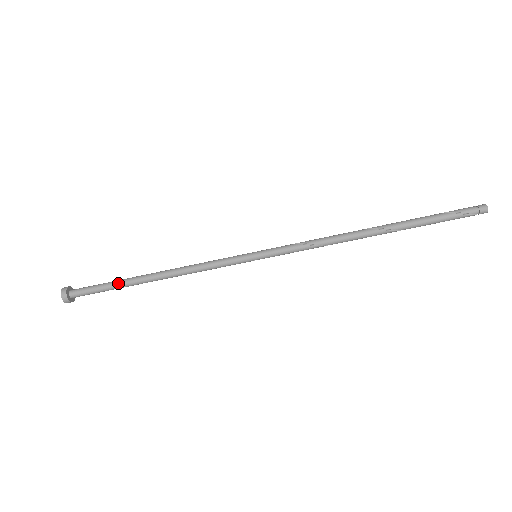
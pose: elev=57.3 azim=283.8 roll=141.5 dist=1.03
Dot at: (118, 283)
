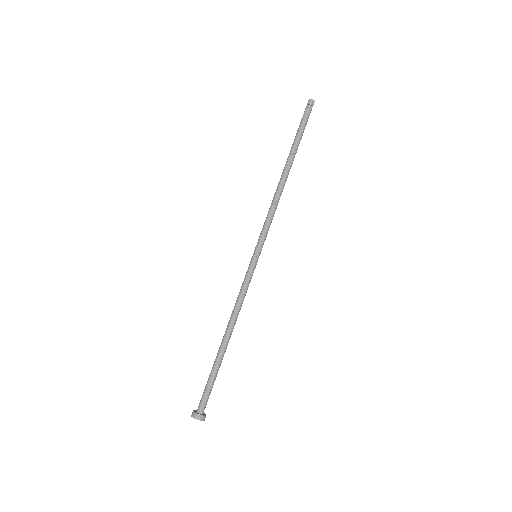
Dot at: (212, 367)
